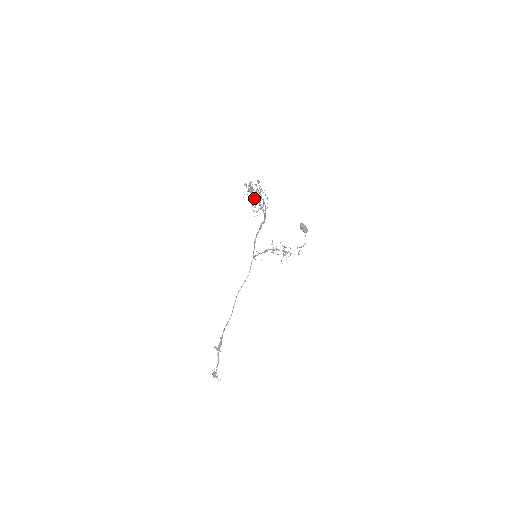
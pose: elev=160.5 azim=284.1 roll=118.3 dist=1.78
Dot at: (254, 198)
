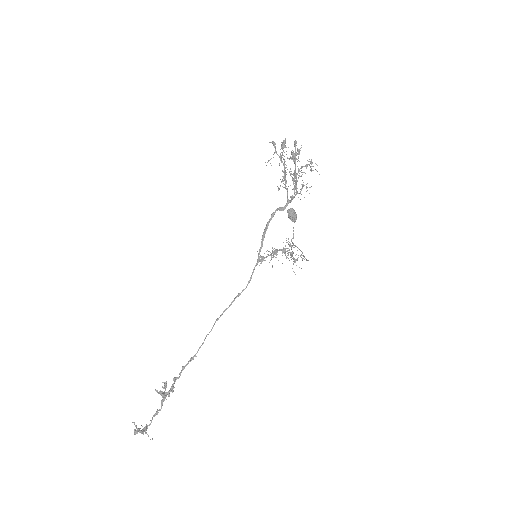
Dot at: (302, 174)
